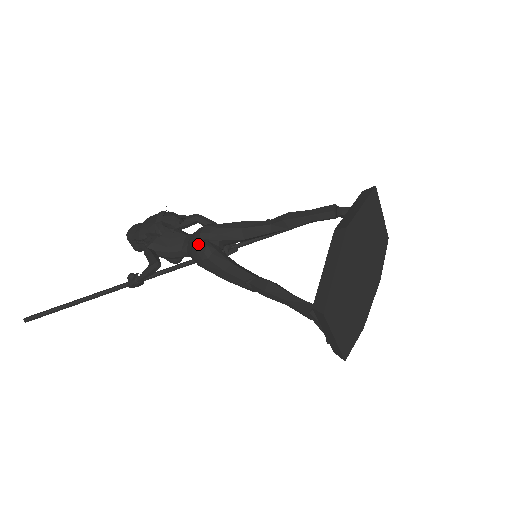
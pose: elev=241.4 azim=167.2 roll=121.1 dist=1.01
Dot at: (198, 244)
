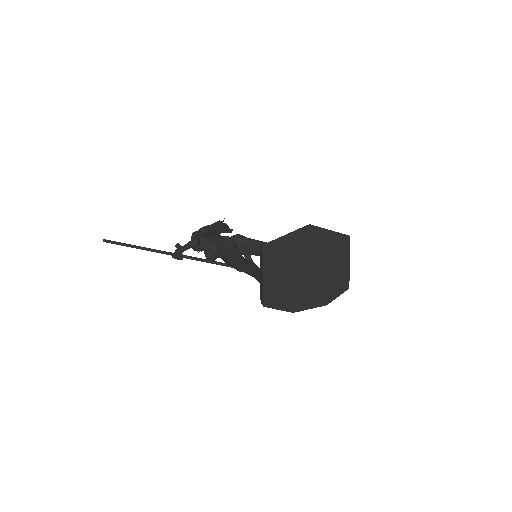
Dot at: (228, 239)
